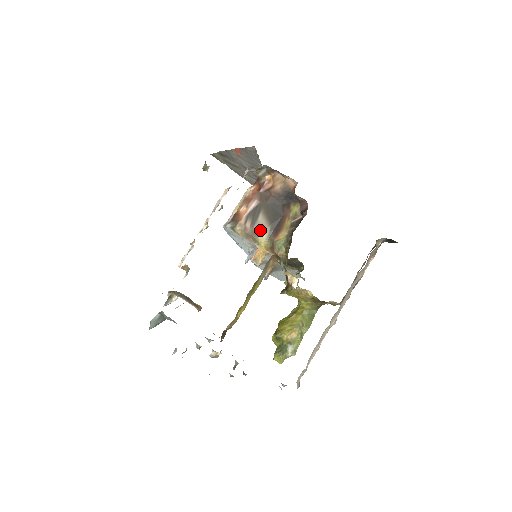
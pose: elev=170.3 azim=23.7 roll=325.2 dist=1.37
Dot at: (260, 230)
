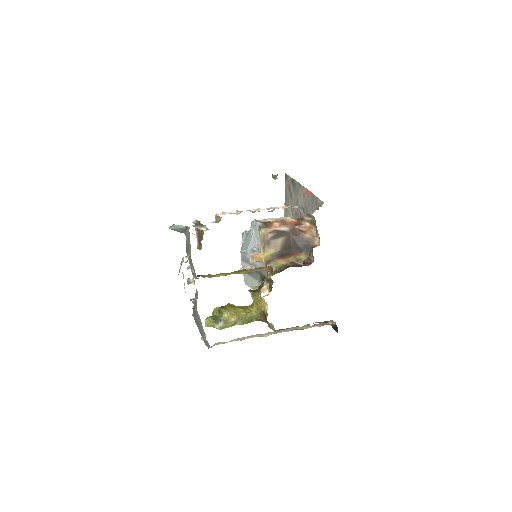
Dot at: (273, 245)
